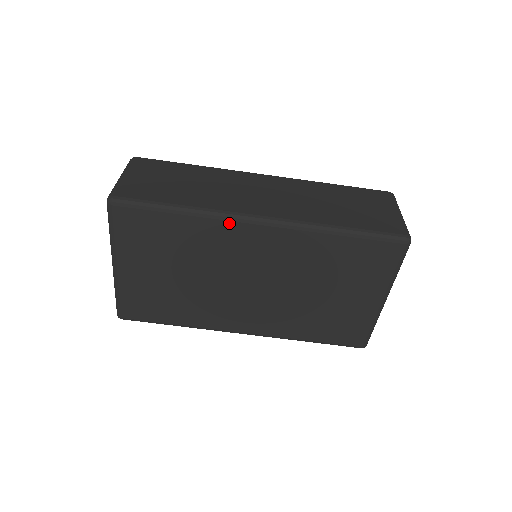
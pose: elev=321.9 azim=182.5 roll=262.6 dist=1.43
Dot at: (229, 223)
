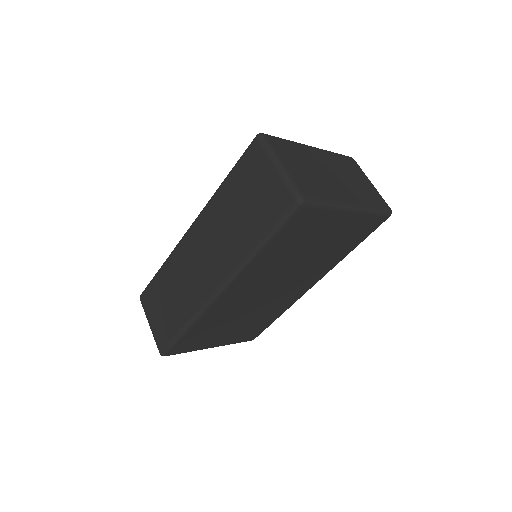
Dot at: (211, 308)
